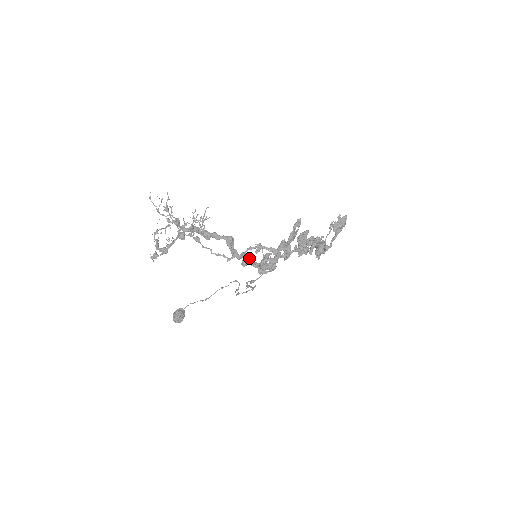
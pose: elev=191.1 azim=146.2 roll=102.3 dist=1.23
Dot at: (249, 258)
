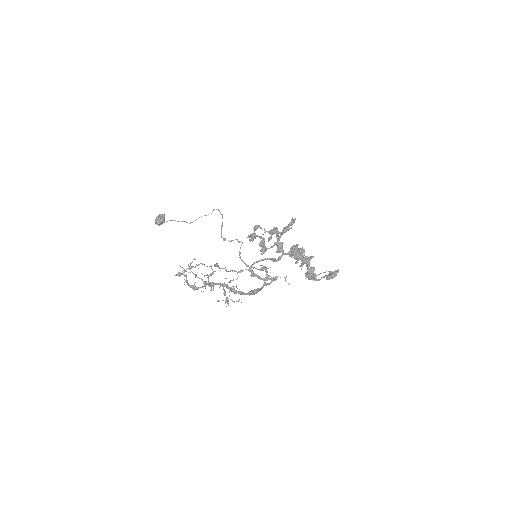
Dot at: (259, 290)
